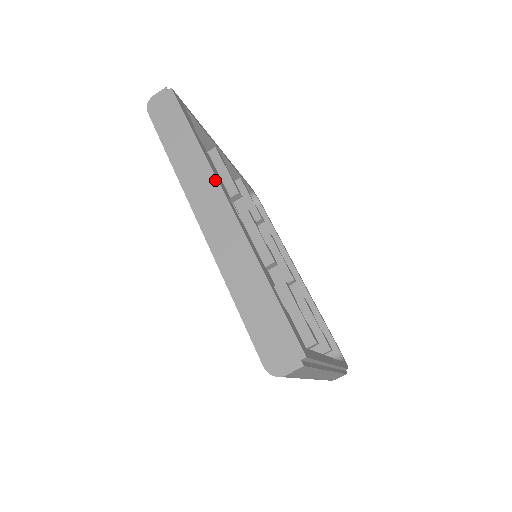
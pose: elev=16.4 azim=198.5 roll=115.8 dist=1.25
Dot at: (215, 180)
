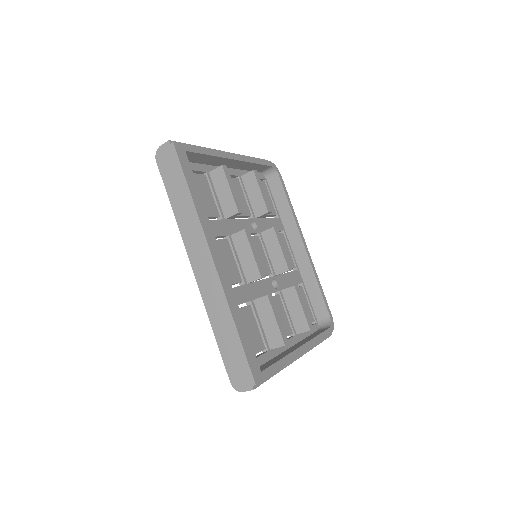
Dot at: (204, 239)
